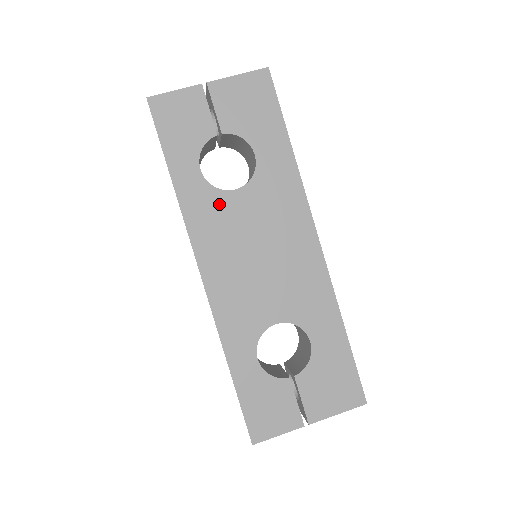
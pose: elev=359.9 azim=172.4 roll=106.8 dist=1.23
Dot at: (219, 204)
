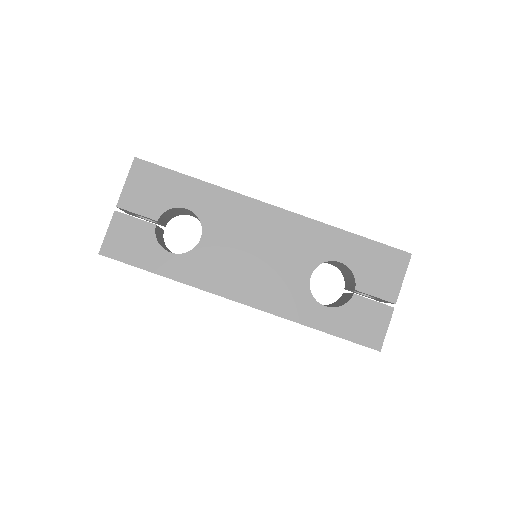
Dot at: (202, 257)
